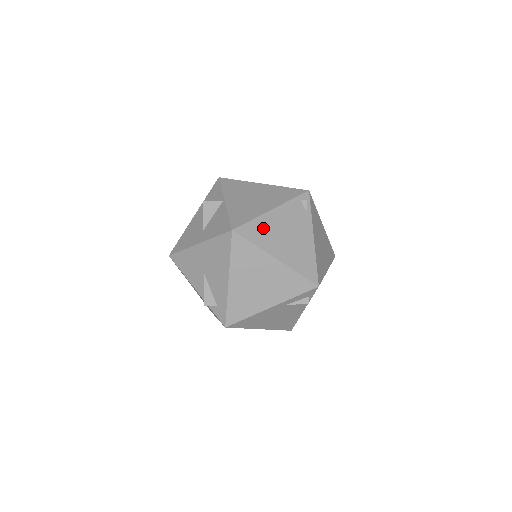
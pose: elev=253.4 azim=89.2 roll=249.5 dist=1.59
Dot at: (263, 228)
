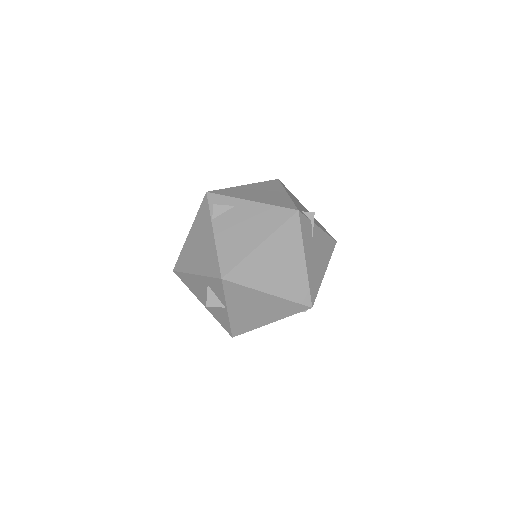
Dot at: occluded
